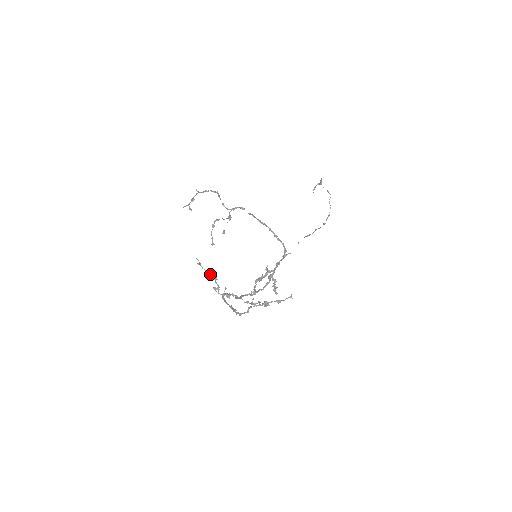
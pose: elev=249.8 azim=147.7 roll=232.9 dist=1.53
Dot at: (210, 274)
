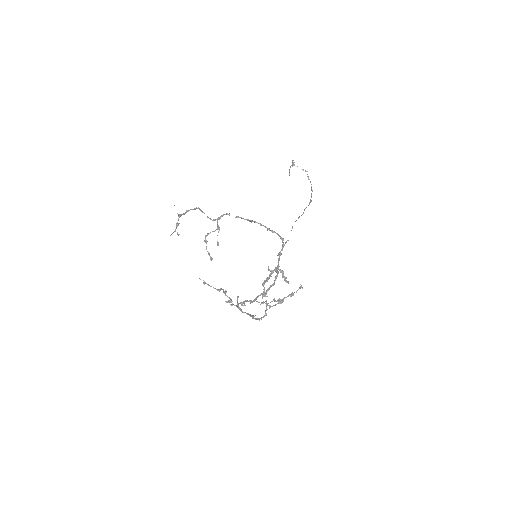
Dot at: (218, 289)
